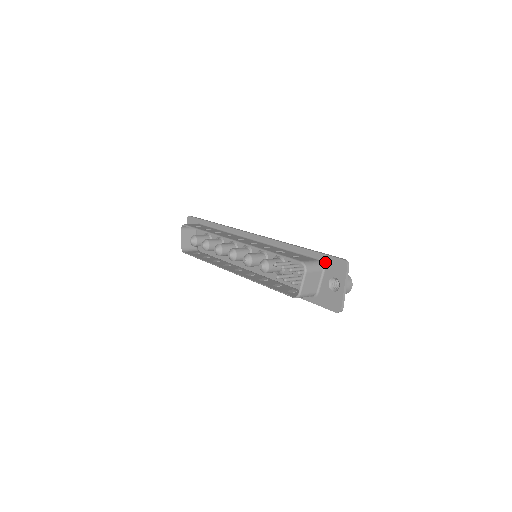
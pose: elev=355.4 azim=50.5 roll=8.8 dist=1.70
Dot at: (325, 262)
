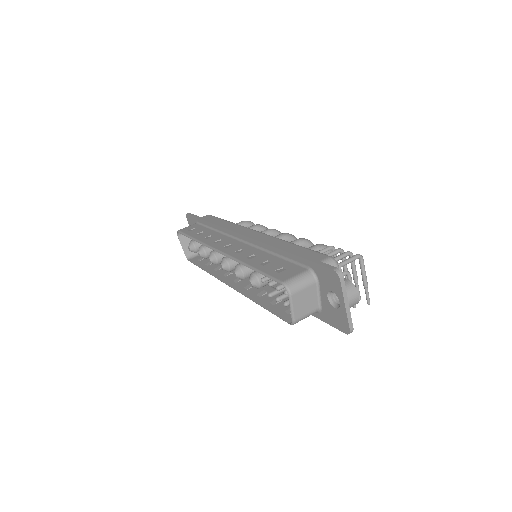
Dot at: (316, 272)
